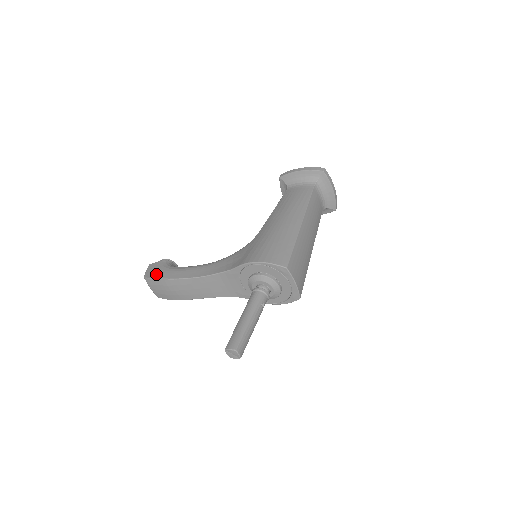
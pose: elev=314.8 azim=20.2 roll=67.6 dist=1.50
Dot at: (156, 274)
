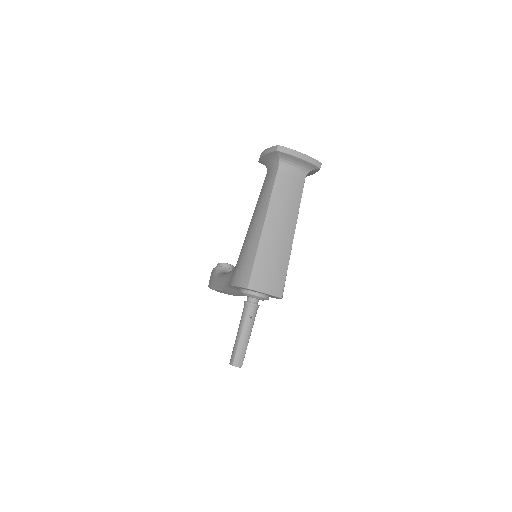
Dot at: (211, 284)
